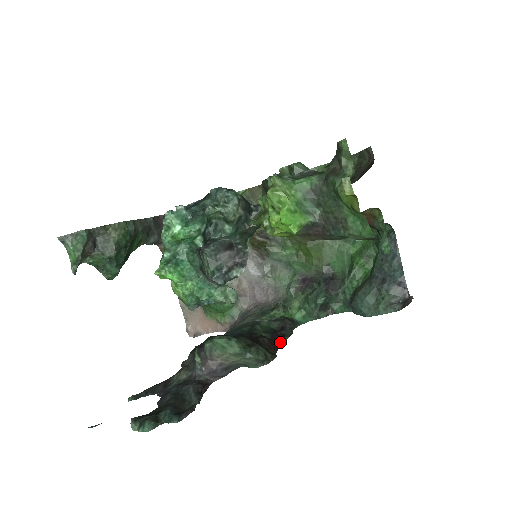
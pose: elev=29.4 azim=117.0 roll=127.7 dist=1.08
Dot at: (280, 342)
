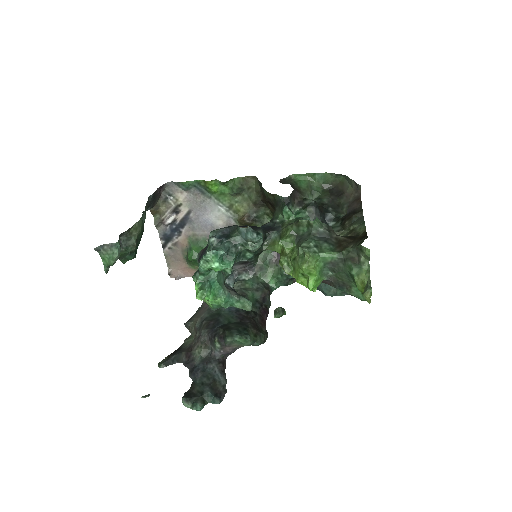
Dot at: (266, 316)
